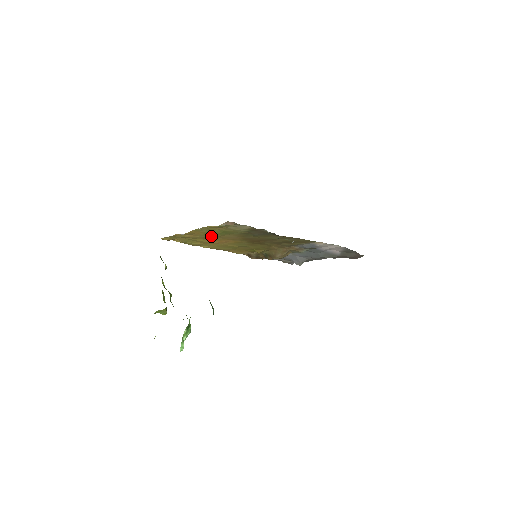
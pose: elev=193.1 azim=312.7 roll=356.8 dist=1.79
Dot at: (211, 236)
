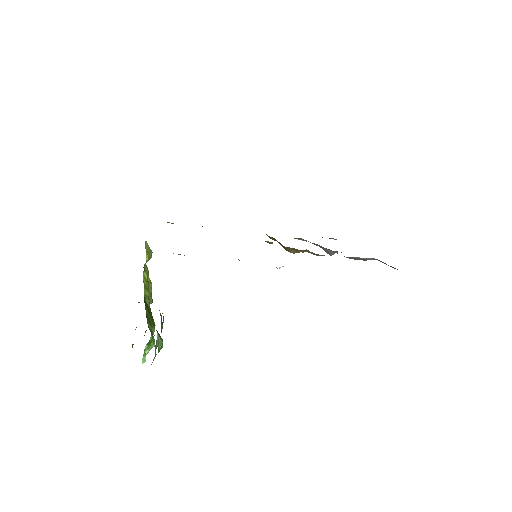
Dot at: occluded
